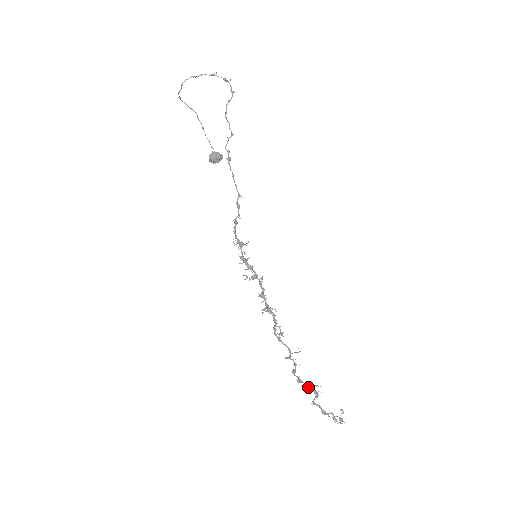
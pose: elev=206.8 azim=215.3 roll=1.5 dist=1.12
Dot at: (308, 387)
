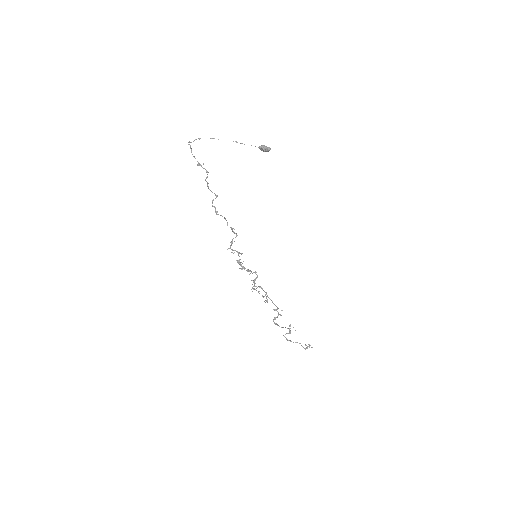
Dot at: occluded
